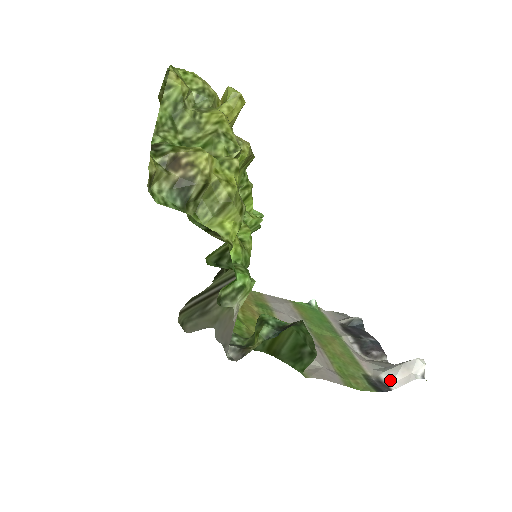
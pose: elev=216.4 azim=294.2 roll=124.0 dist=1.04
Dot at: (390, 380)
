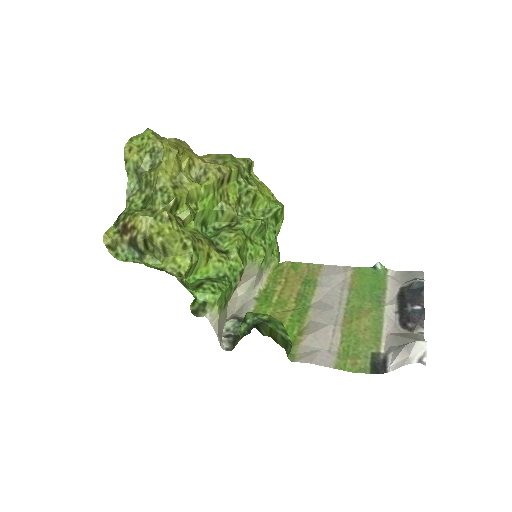
Dot at: (391, 361)
